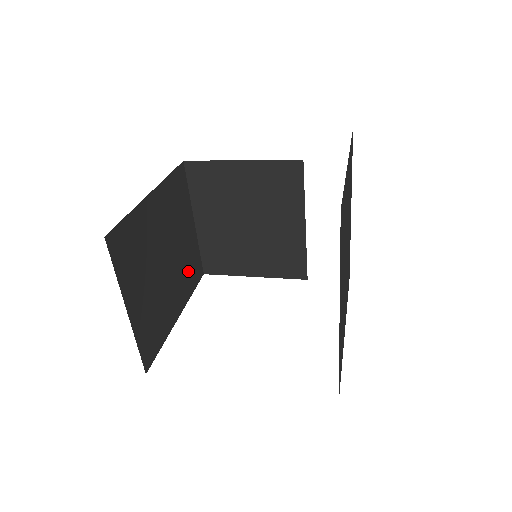
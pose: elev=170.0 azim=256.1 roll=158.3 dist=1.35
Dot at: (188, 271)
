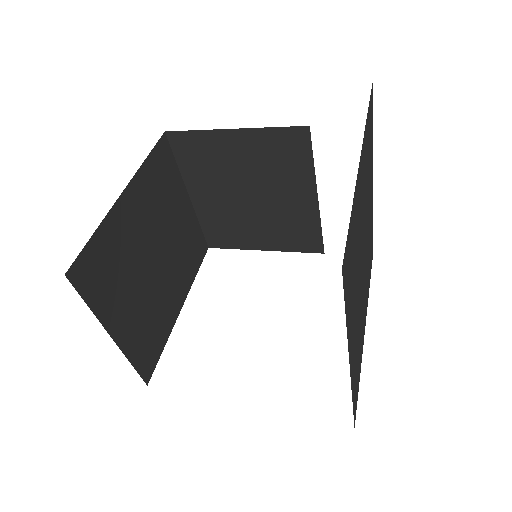
Dot at: (187, 255)
